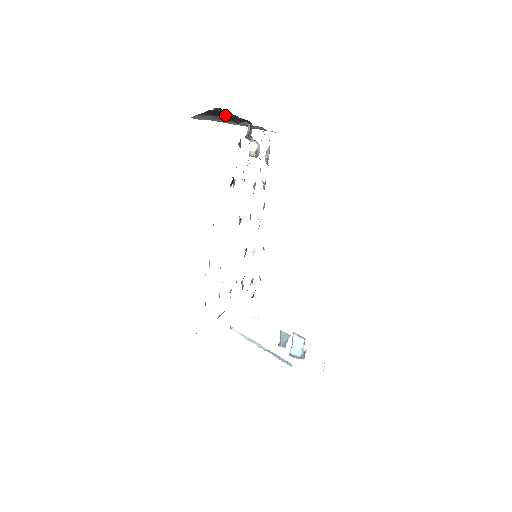
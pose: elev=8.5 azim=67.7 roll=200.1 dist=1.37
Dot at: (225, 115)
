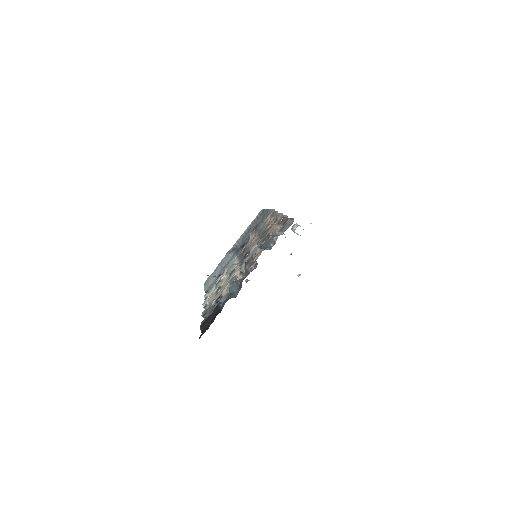
Dot at: occluded
